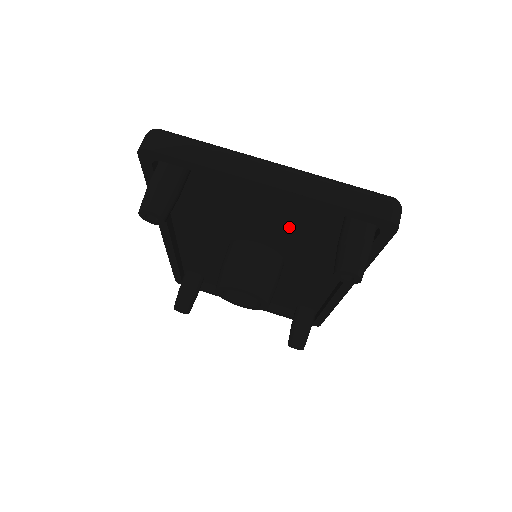
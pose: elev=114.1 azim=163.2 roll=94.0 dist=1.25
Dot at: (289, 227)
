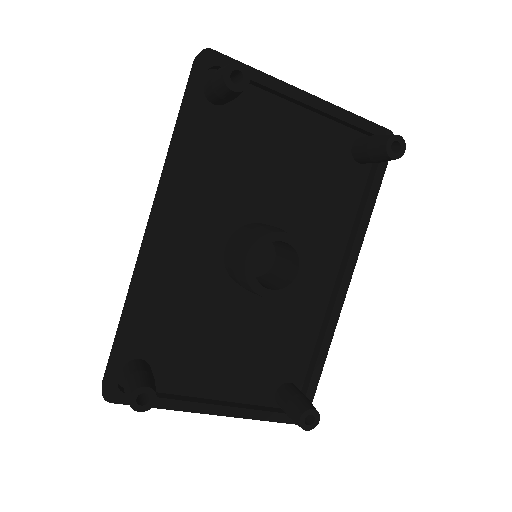
Dot at: (303, 180)
